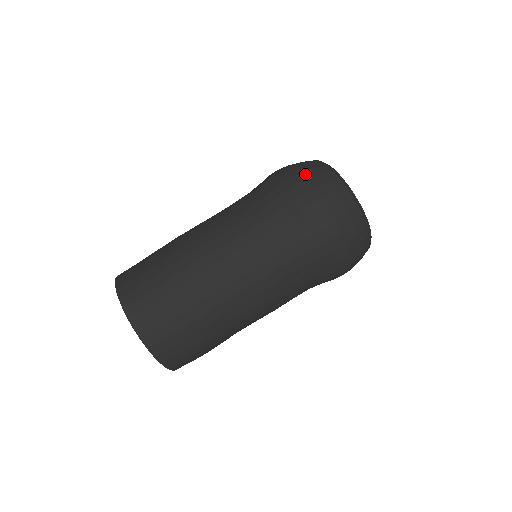
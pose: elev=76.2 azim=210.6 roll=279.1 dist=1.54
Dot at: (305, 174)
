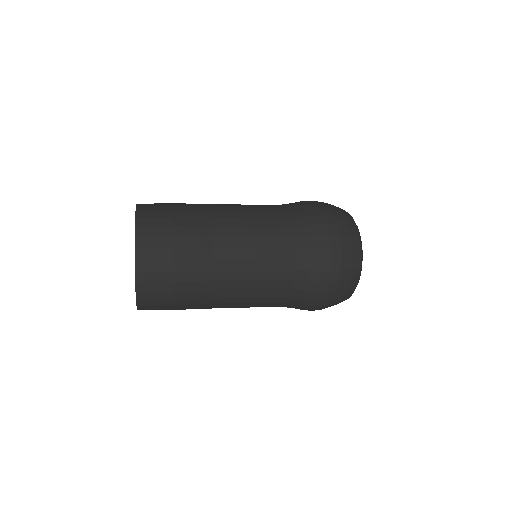
Dot at: (327, 203)
